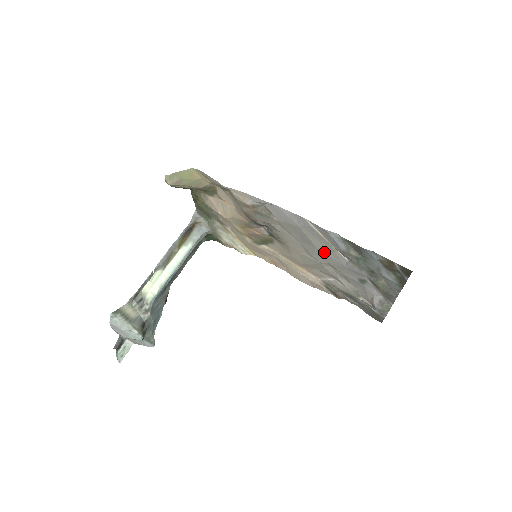
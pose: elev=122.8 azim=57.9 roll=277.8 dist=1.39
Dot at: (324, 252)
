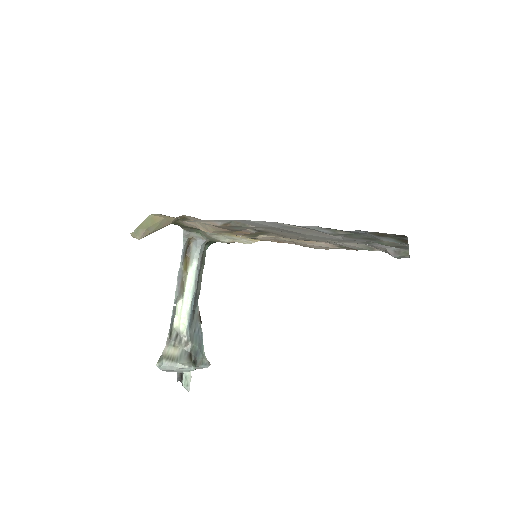
Dot at: (315, 236)
